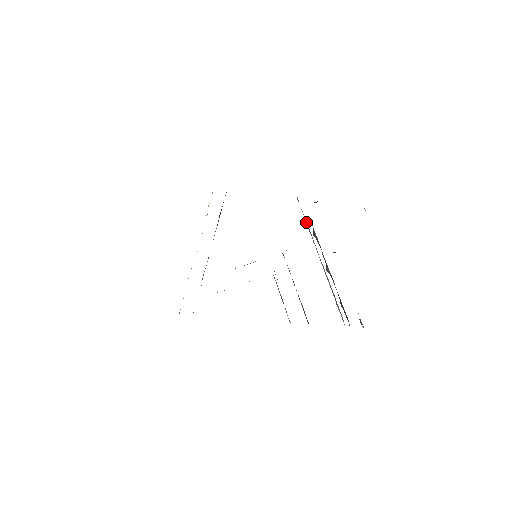
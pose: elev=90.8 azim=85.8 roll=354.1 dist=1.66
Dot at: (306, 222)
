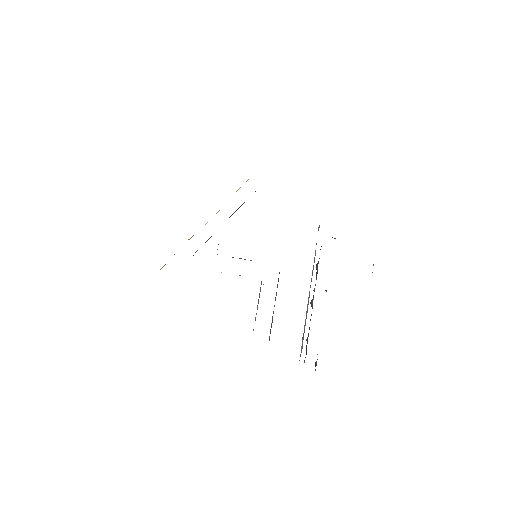
Dot at: (315, 251)
